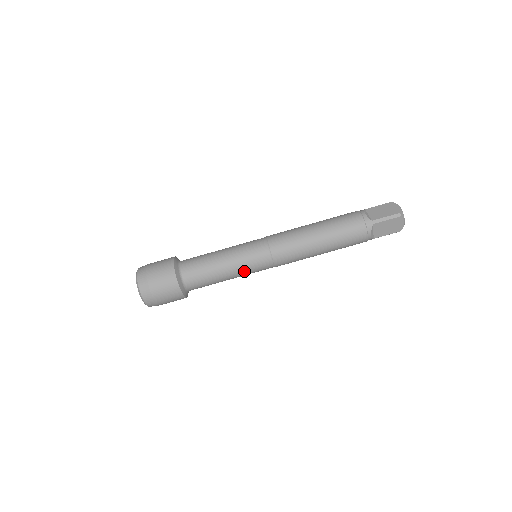
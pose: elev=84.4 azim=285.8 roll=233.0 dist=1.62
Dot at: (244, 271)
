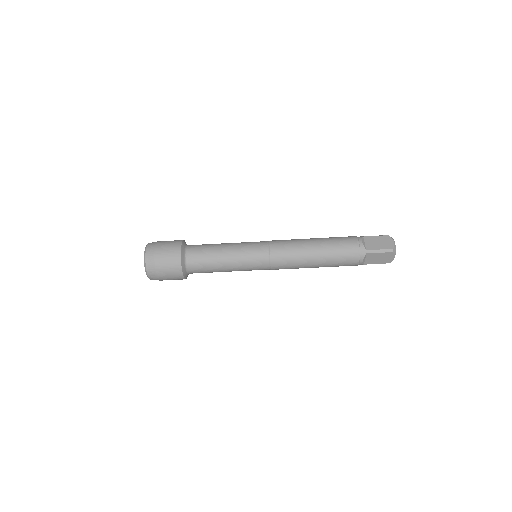
Dot at: (242, 268)
